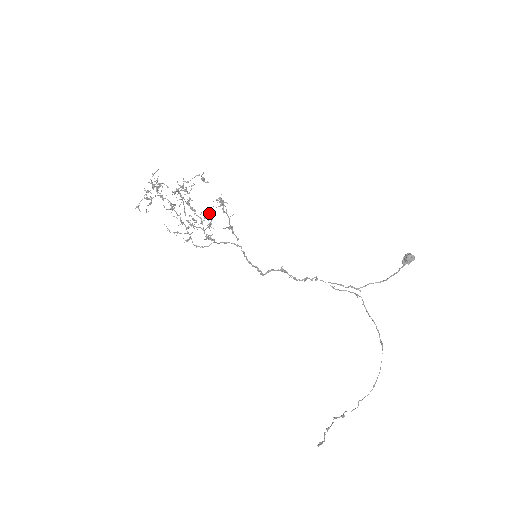
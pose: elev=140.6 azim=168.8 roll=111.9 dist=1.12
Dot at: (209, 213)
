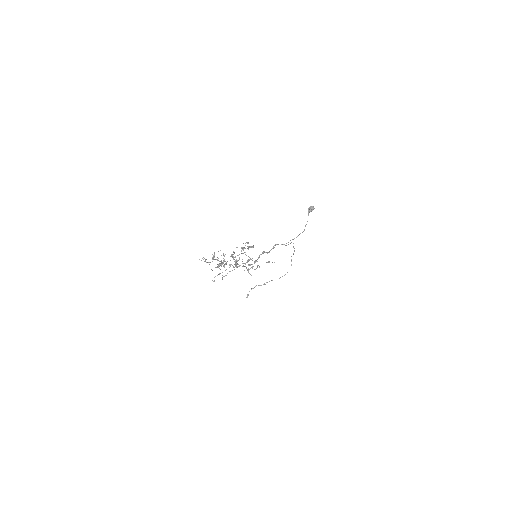
Dot at: (249, 260)
